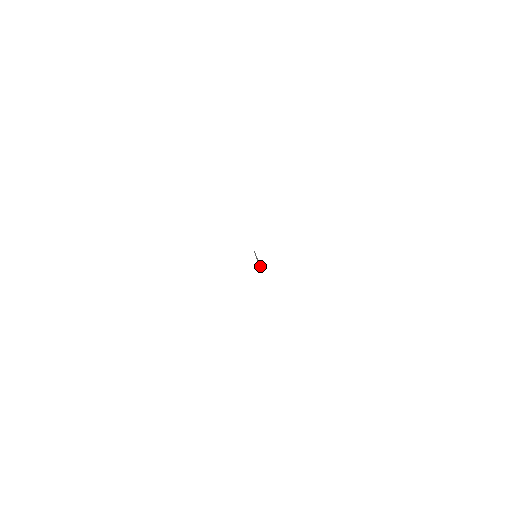
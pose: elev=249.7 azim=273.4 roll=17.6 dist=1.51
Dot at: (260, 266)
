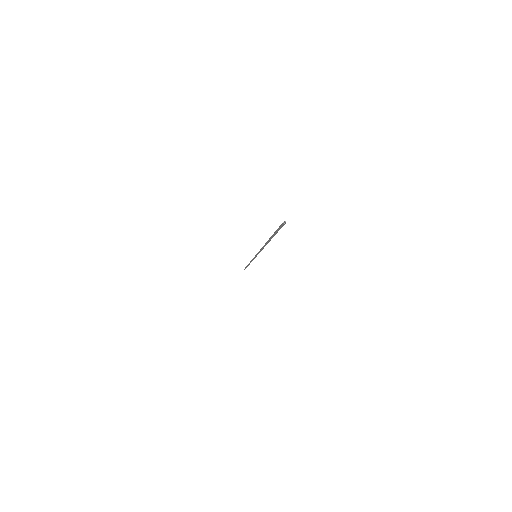
Dot at: (284, 222)
